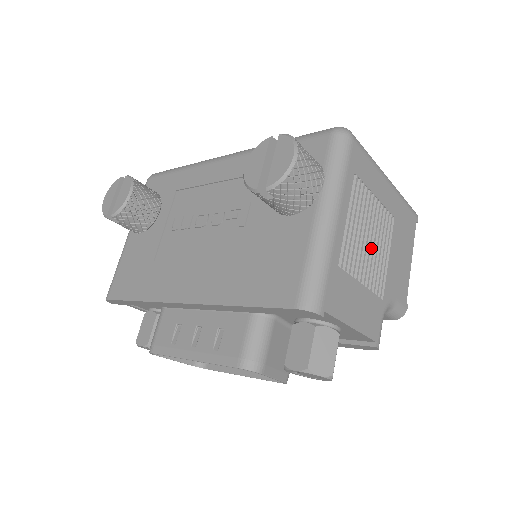
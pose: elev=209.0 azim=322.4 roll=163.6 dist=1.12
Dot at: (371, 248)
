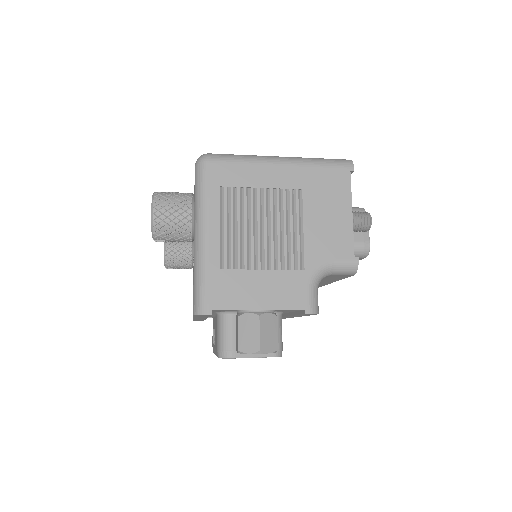
Dot at: (269, 234)
